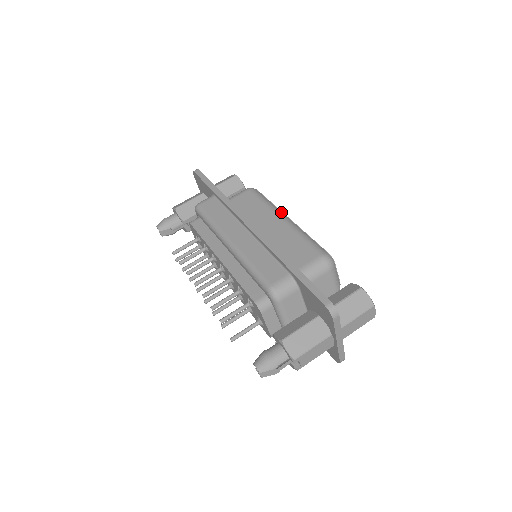
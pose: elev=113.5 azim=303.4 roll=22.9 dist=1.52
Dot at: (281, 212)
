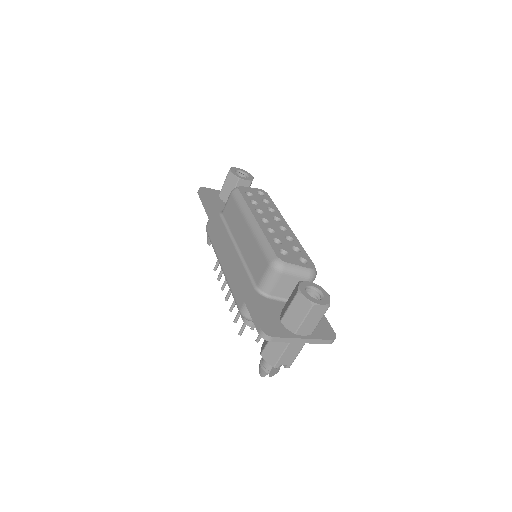
Dot at: (250, 213)
